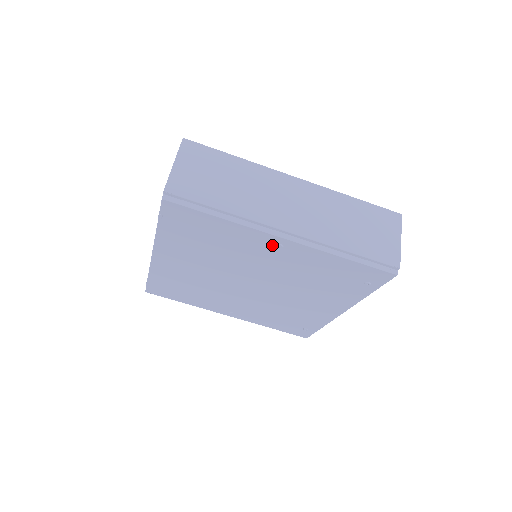
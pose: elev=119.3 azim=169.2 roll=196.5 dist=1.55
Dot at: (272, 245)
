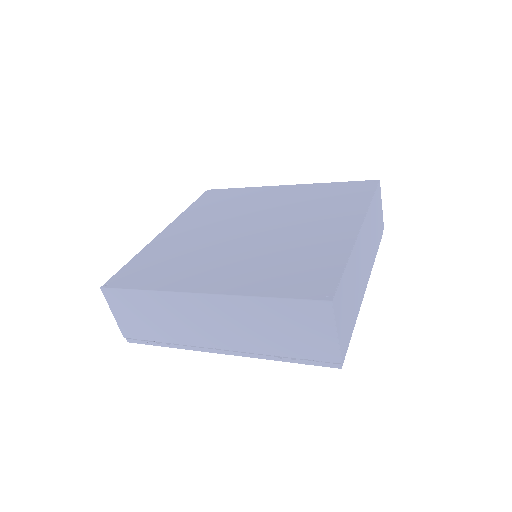
Dot at: occluded
